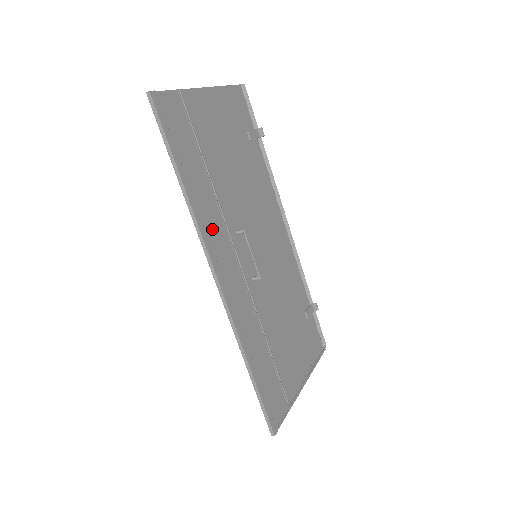
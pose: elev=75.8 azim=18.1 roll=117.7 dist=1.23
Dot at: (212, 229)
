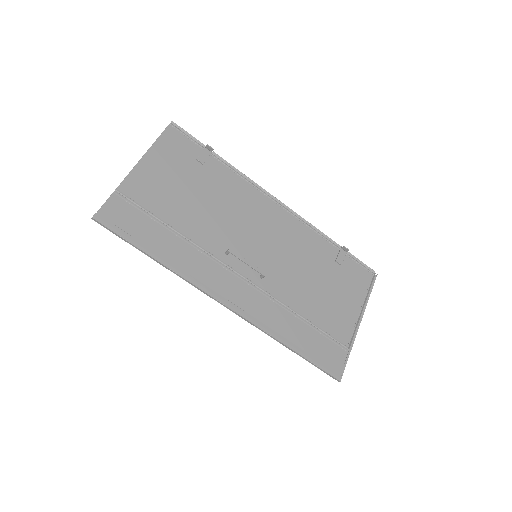
Dot at: (200, 271)
